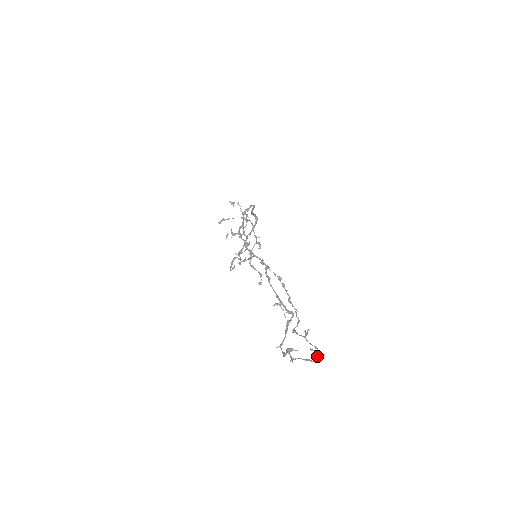
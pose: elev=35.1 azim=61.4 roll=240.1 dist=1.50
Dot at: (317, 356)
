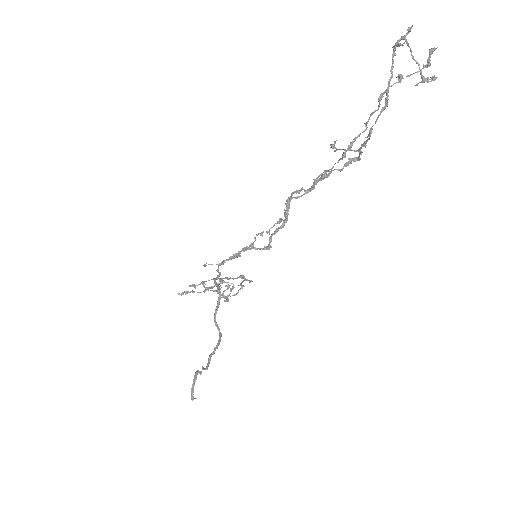
Dot at: occluded
